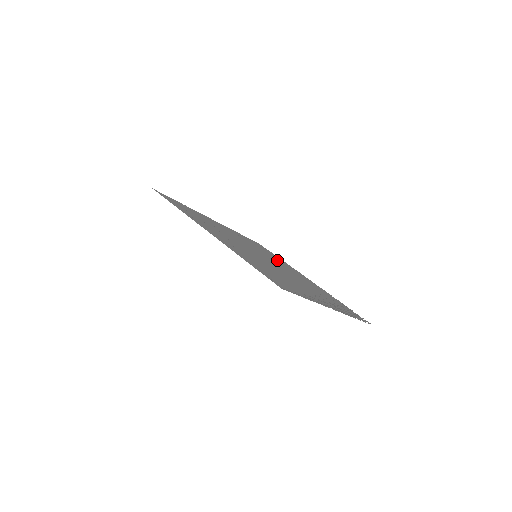
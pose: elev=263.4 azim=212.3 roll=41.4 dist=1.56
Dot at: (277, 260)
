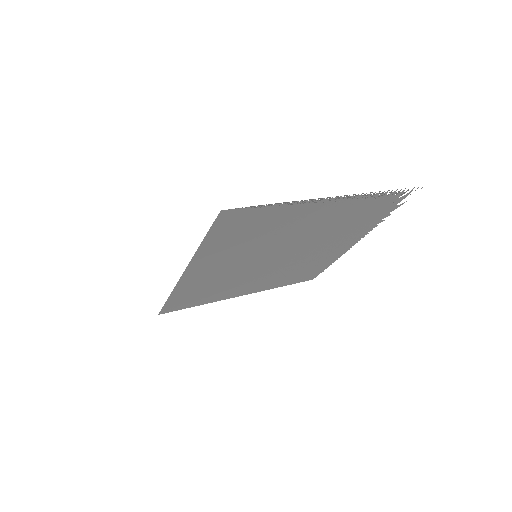
Dot at: (314, 260)
